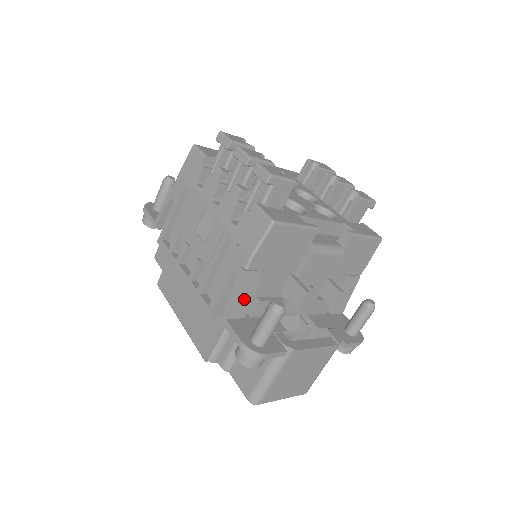
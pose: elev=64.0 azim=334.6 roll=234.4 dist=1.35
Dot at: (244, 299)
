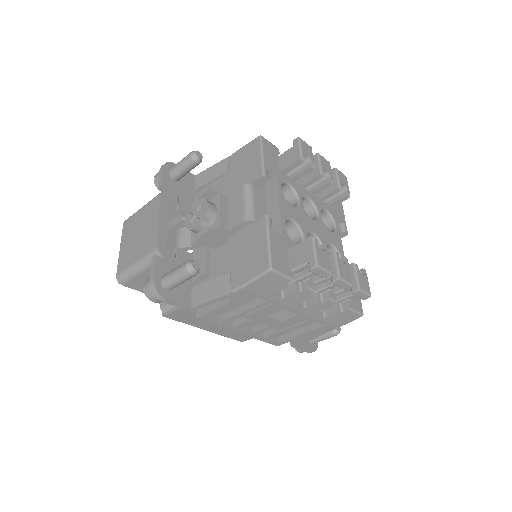
Dot at: occluded
